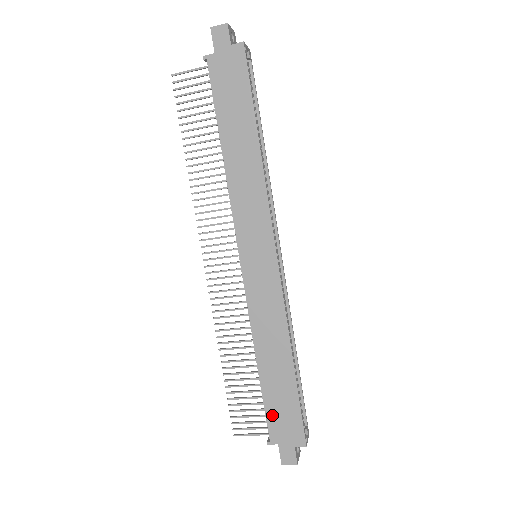
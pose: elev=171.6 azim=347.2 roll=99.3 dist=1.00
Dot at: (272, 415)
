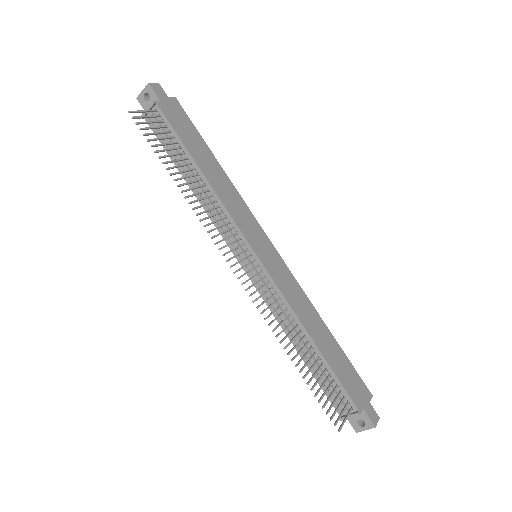
Dot at: (346, 383)
